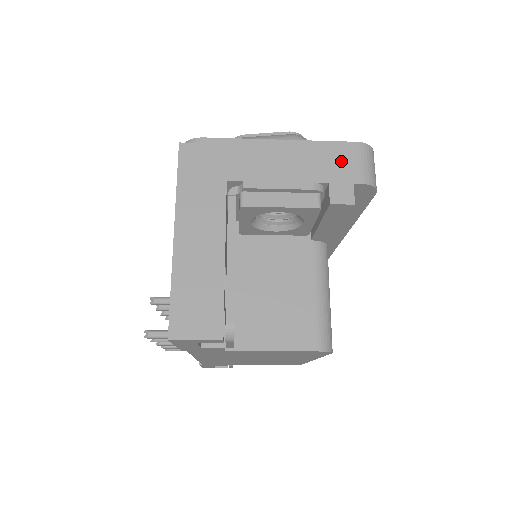
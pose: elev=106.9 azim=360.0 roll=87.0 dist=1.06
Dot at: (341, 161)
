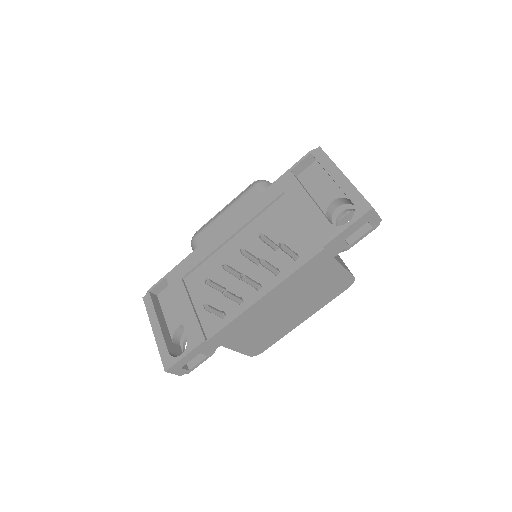
Dot at: occluded
